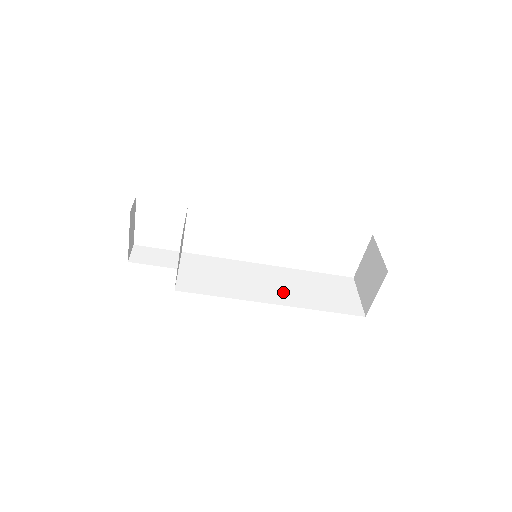
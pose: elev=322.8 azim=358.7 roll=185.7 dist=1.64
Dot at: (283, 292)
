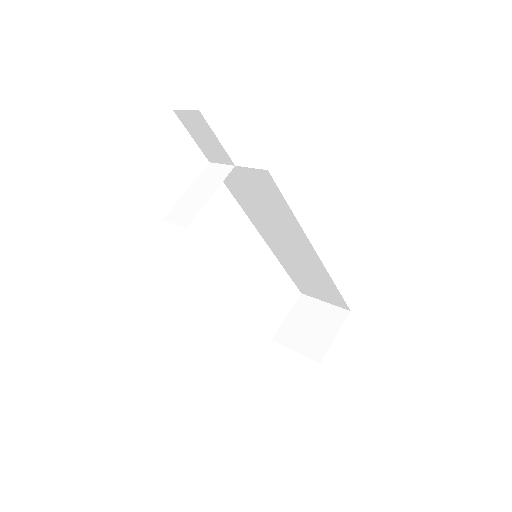
Dot at: occluded
